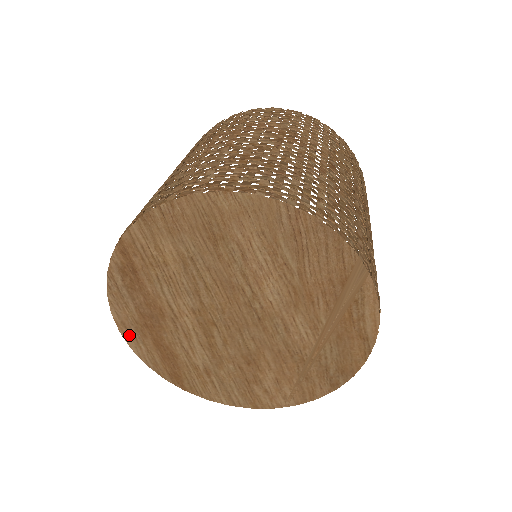
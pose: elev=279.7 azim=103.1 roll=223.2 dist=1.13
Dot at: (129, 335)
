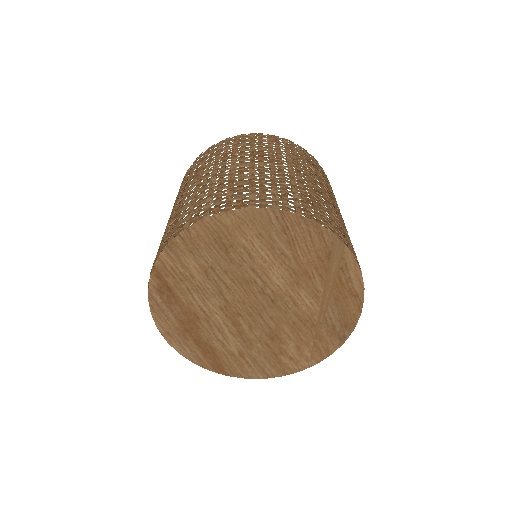
Dot at: (174, 341)
